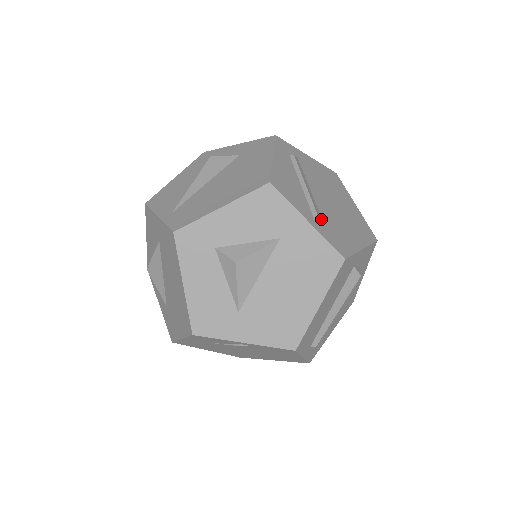
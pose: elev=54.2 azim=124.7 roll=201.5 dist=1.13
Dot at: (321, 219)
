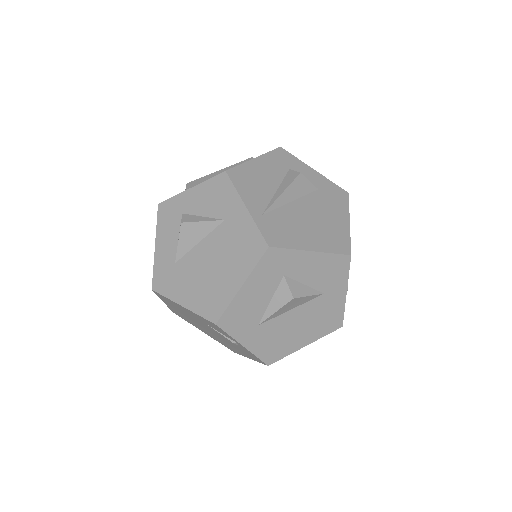
Dot at: occluded
